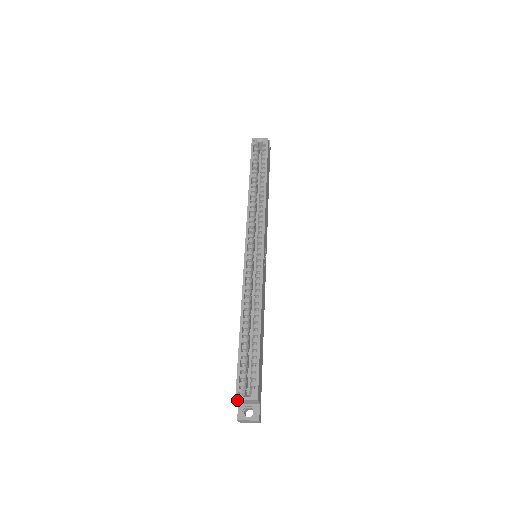
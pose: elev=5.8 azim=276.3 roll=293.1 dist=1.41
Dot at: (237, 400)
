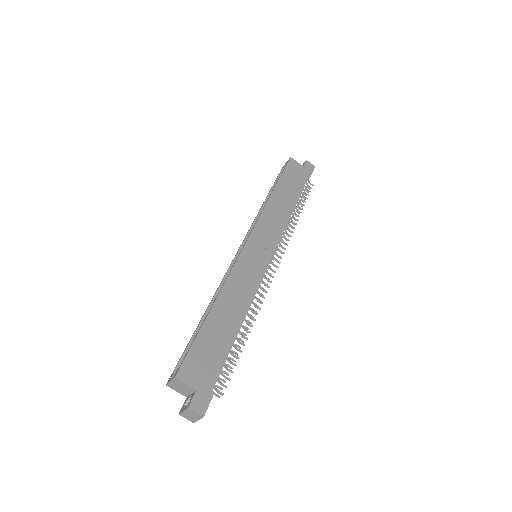
Dot at: (170, 387)
